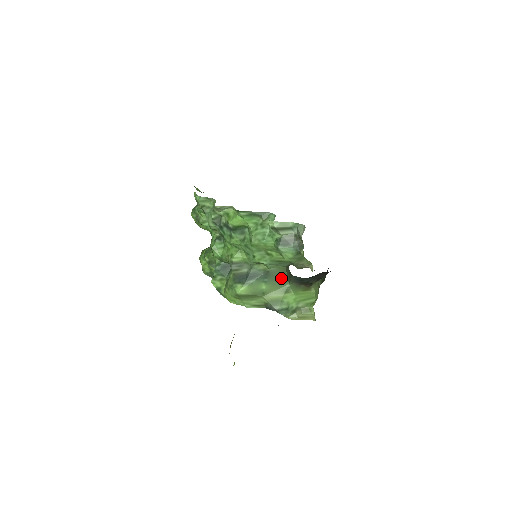
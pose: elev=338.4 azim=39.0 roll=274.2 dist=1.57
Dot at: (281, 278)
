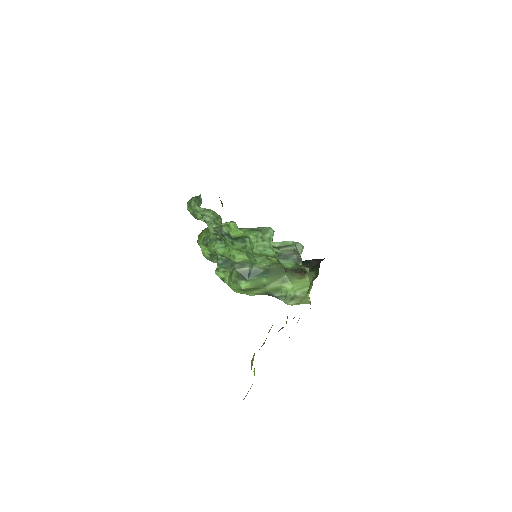
Dot at: (279, 272)
